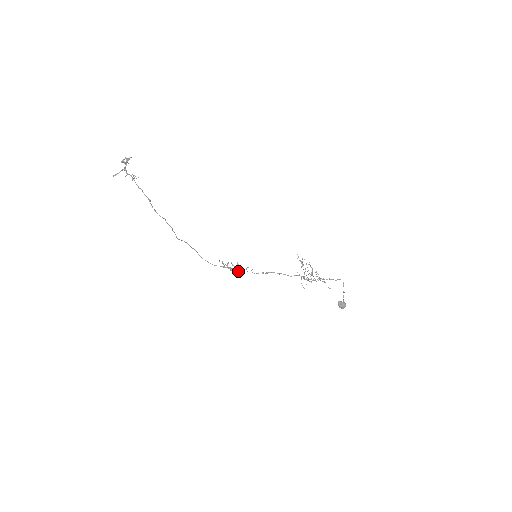
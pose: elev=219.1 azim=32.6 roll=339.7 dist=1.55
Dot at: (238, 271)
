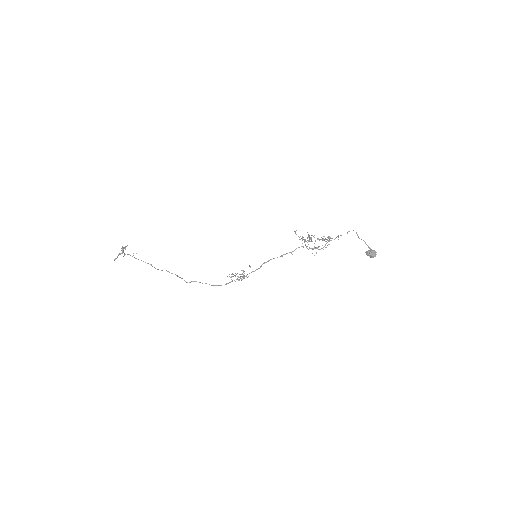
Dot at: (245, 276)
